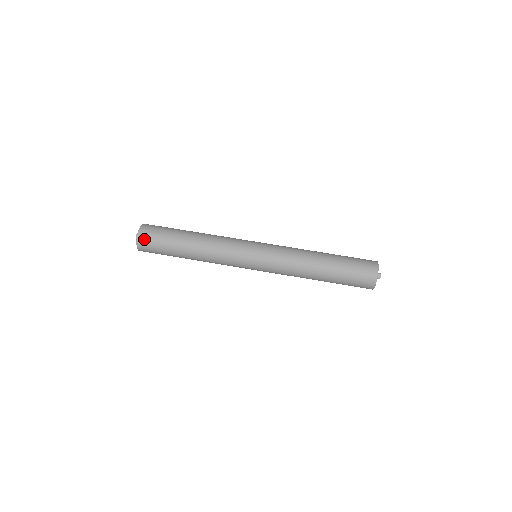
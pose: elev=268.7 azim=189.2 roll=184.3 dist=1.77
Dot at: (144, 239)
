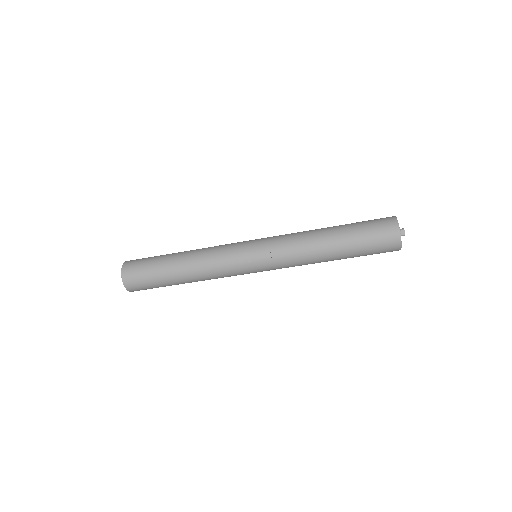
Dot at: (130, 278)
